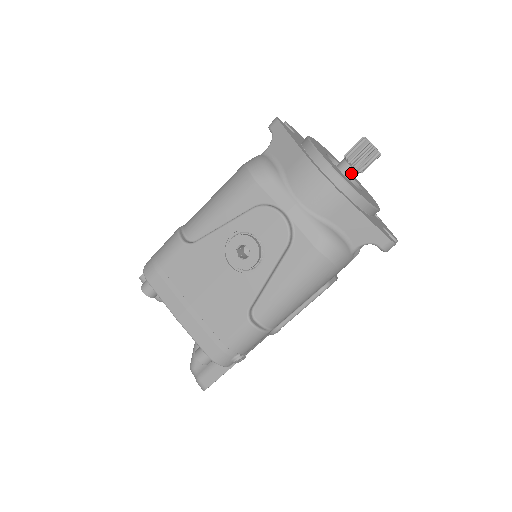
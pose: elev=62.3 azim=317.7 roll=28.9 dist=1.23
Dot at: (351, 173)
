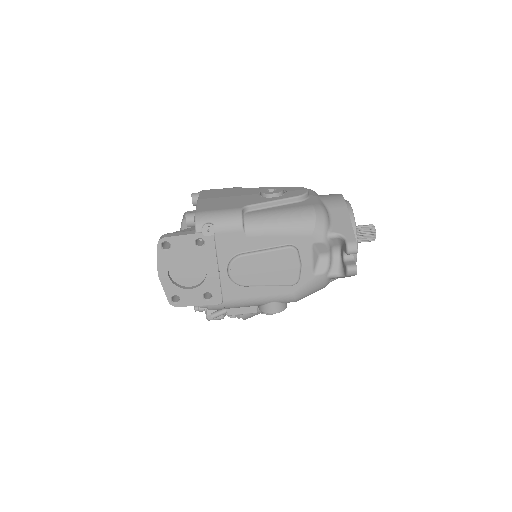
Dot at: occluded
